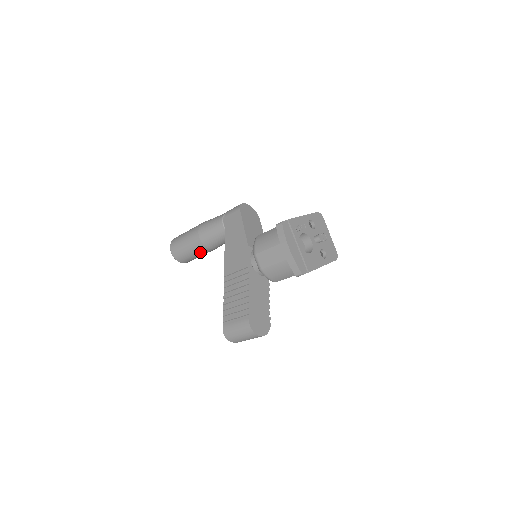
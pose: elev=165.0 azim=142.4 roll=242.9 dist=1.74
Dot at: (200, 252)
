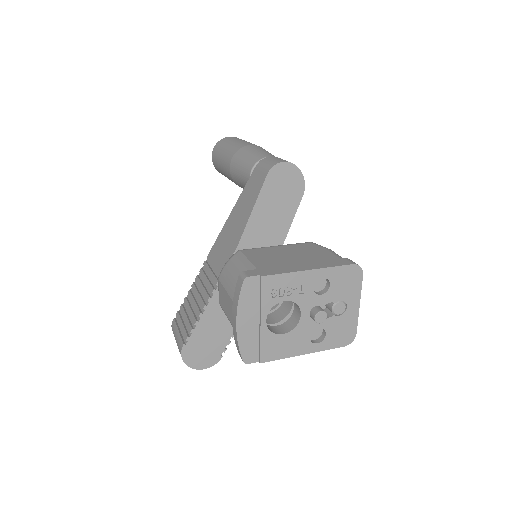
Dot at: occluded
